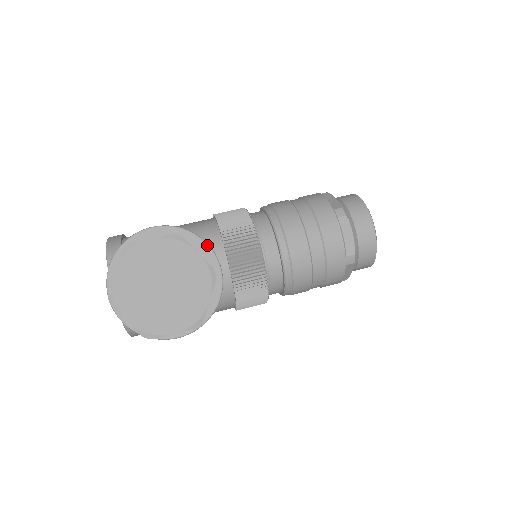
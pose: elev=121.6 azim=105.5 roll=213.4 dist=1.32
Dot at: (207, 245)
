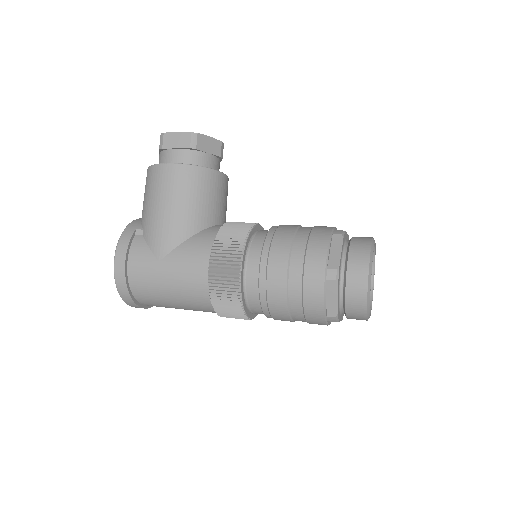
Dot at: occluded
